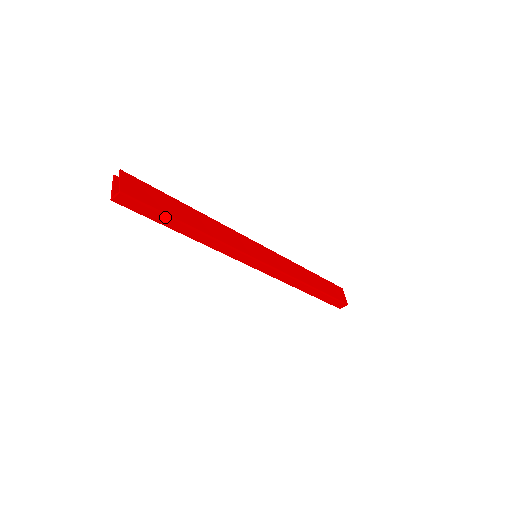
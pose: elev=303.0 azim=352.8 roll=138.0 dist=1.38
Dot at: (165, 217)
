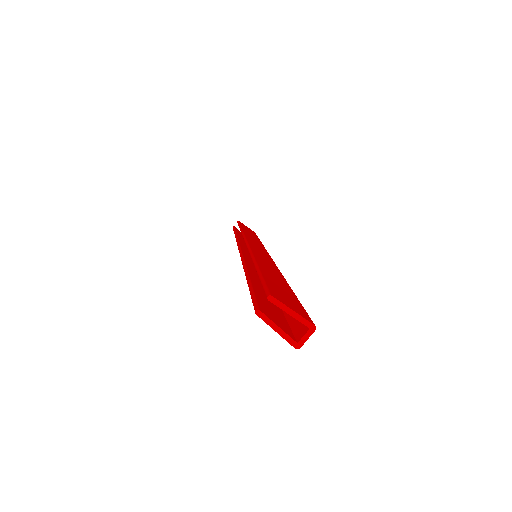
Dot at: occluded
